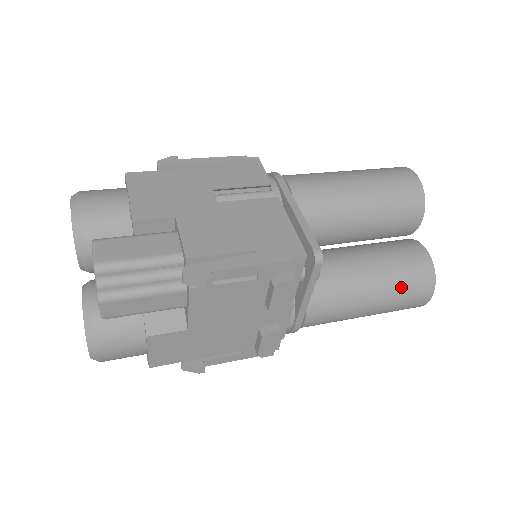
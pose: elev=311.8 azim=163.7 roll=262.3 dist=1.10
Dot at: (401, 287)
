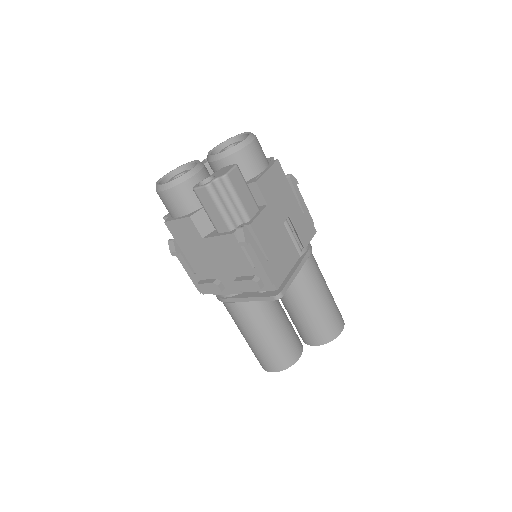
Dot at: (273, 351)
